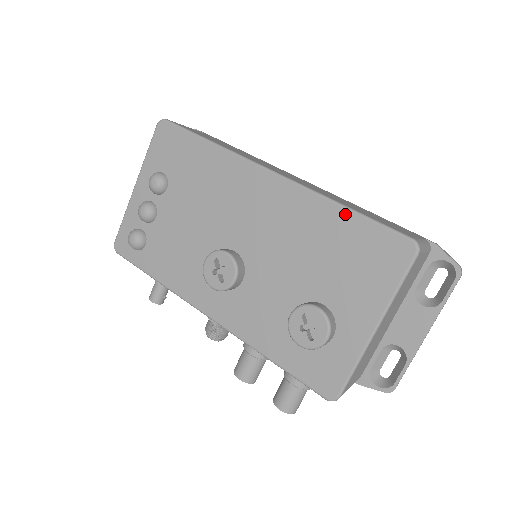
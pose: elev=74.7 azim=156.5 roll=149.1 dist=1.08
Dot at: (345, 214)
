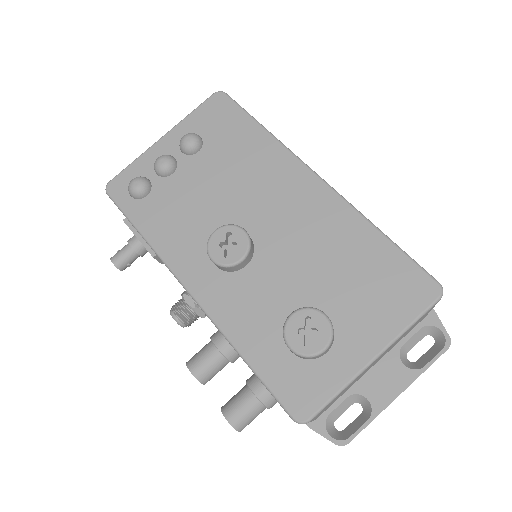
Dot at: (380, 238)
